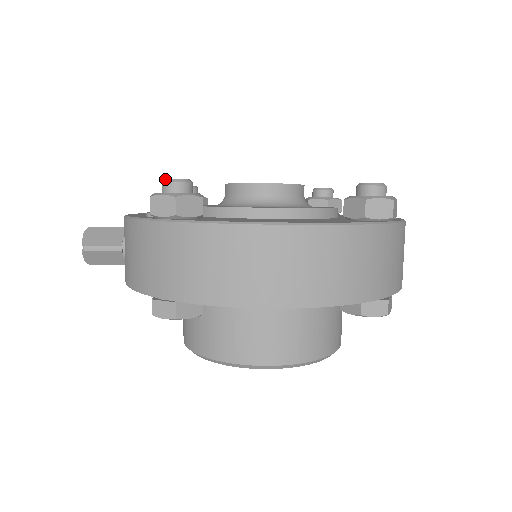
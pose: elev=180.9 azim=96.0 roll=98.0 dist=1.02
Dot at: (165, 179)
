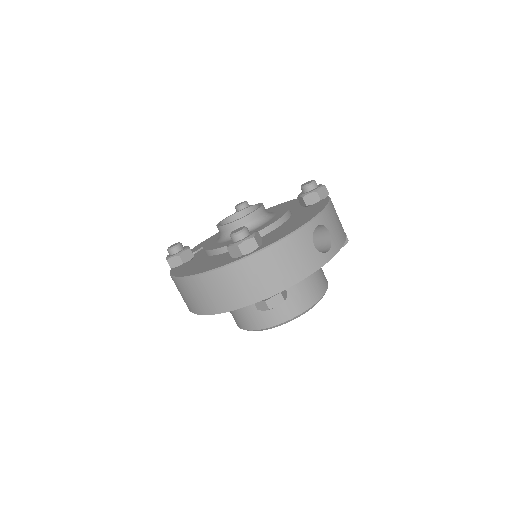
Dot at: occluded
